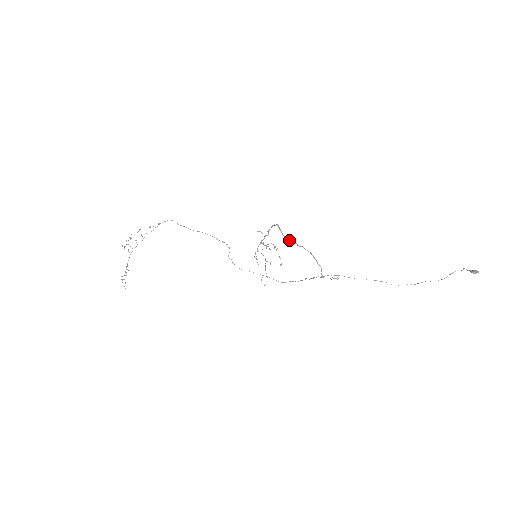
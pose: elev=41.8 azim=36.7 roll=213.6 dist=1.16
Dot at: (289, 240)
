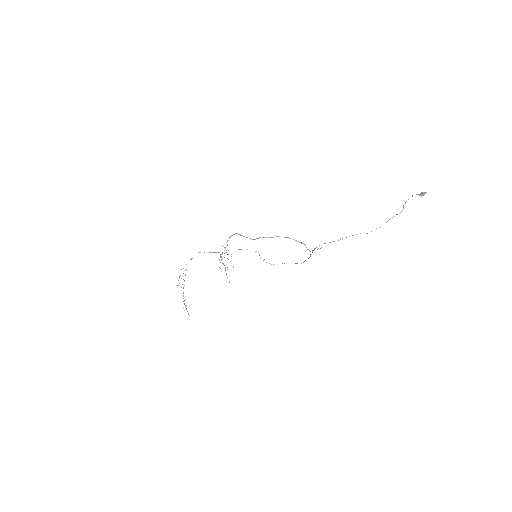
Dot at: (258, 238)
